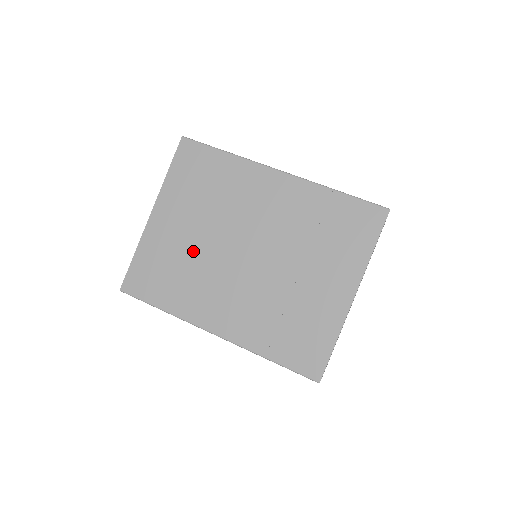
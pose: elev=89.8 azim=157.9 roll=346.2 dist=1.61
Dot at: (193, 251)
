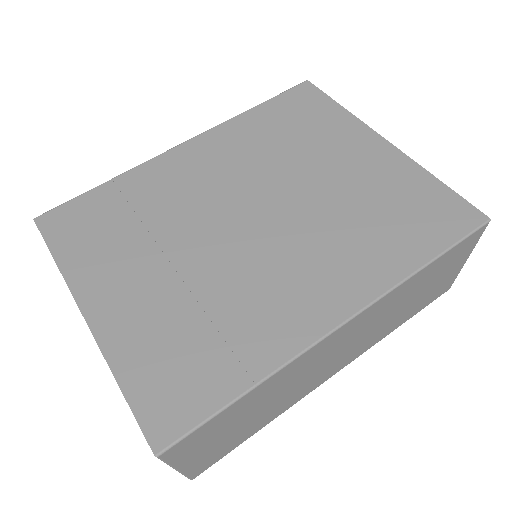
Dot at: (193, 285)
